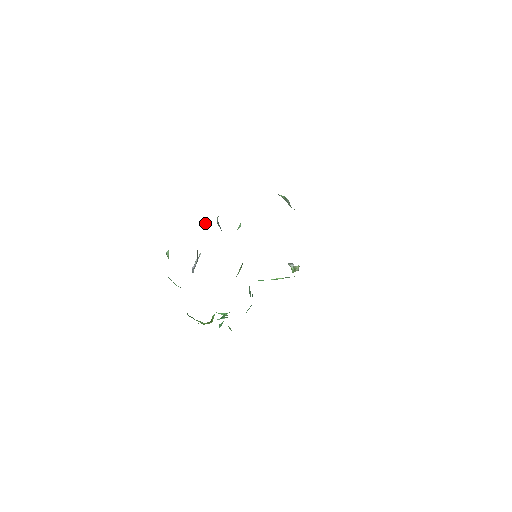
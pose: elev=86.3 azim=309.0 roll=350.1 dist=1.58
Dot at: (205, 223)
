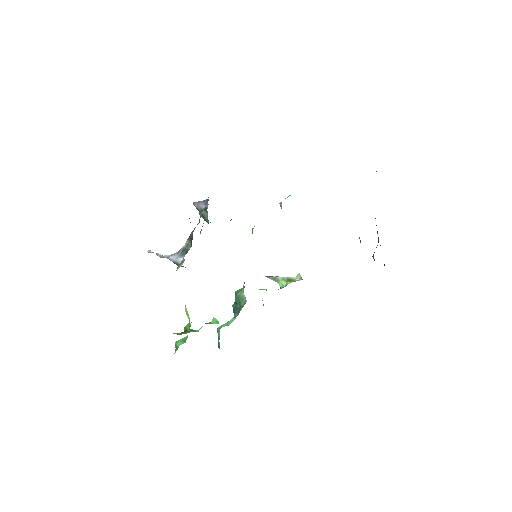
Dot at: (206, 203)
